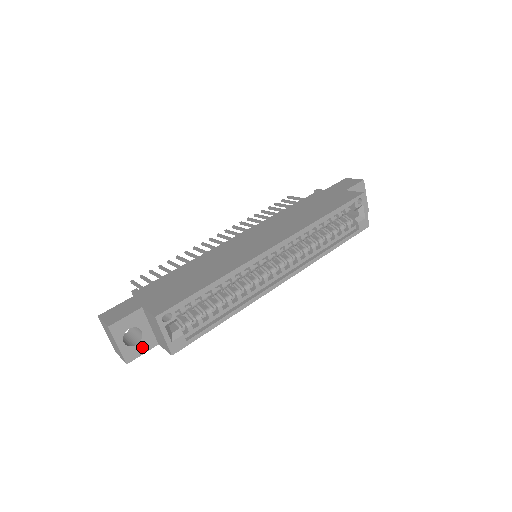
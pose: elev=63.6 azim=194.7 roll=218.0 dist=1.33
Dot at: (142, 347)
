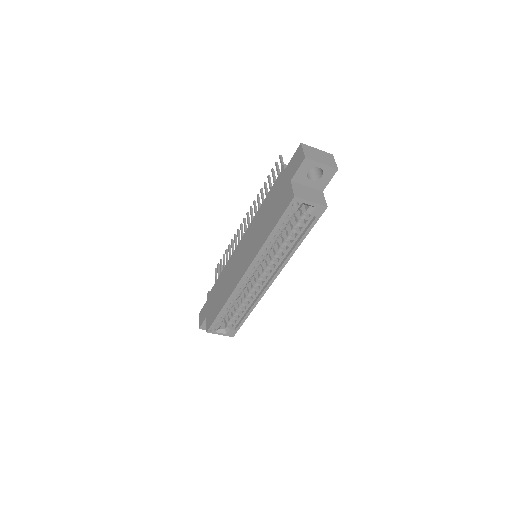
Dot at: occluded
